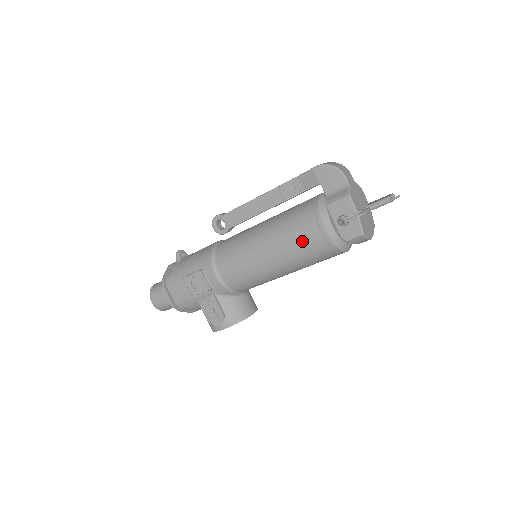
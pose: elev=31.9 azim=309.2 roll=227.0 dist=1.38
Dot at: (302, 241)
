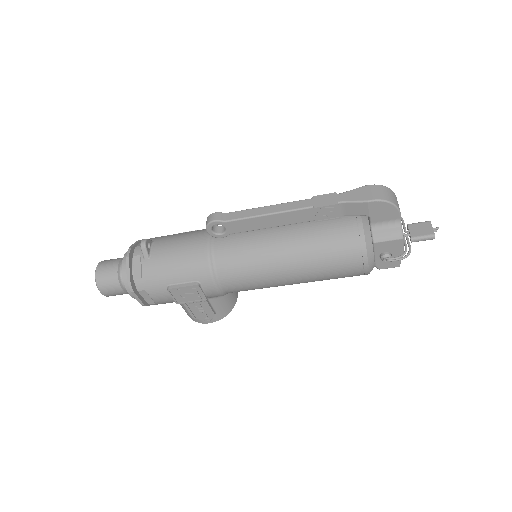
Dot at: (338, 272)
